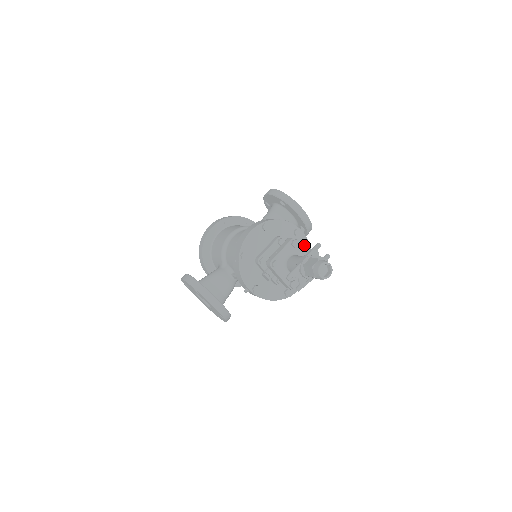
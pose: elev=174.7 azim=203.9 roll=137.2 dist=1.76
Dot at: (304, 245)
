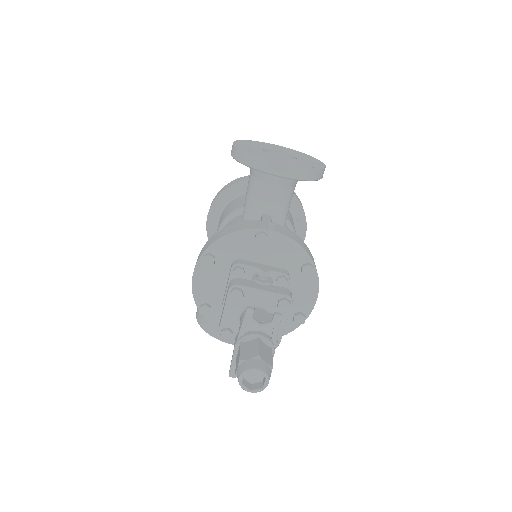
Dot at: (263, 274)
